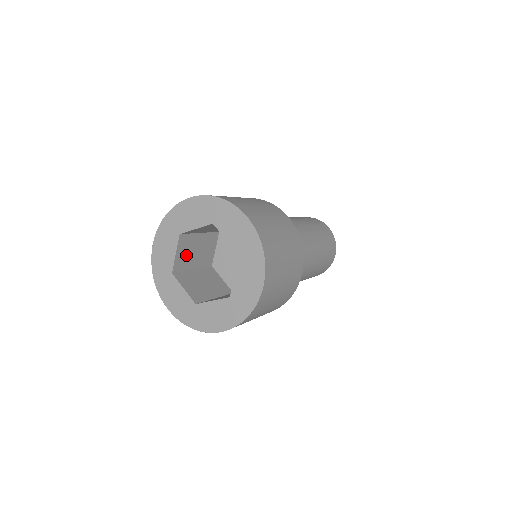
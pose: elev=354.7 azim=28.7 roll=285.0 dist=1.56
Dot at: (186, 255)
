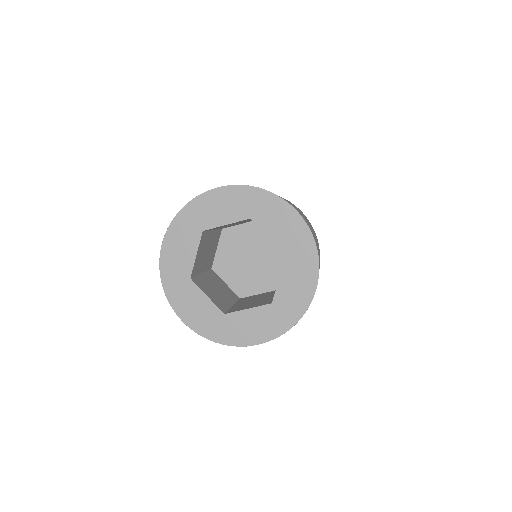
Dot at: (201, 256)
